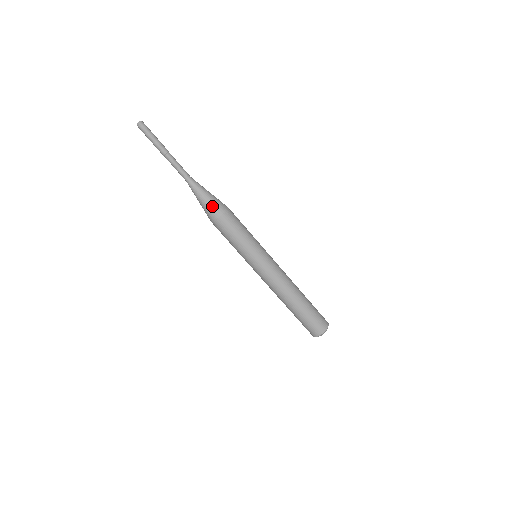
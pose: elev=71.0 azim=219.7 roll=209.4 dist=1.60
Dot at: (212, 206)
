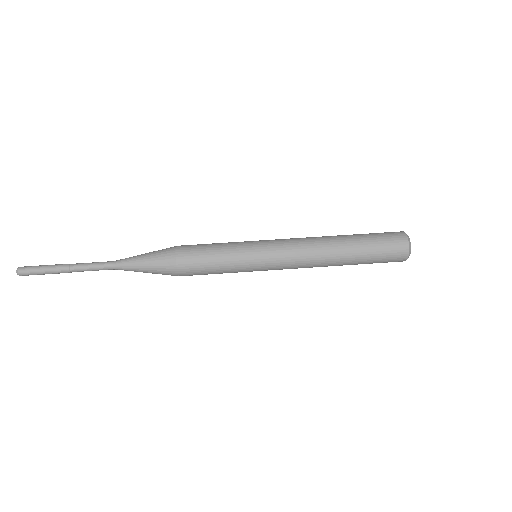
Dot at: (159, 254)
